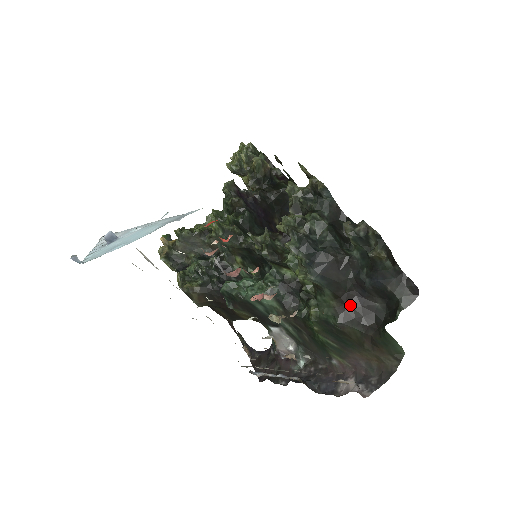
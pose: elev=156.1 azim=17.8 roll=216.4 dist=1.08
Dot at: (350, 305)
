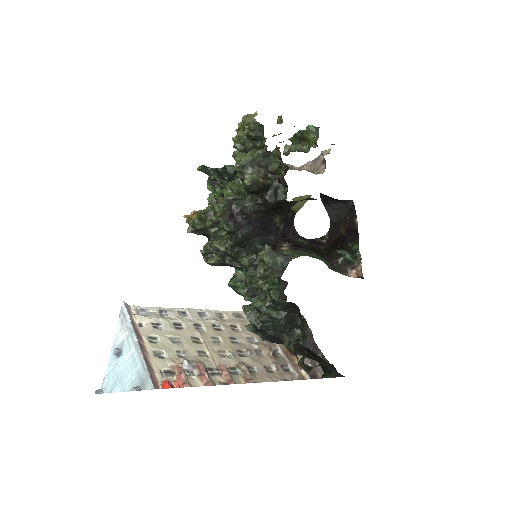
Dot at: occluded
